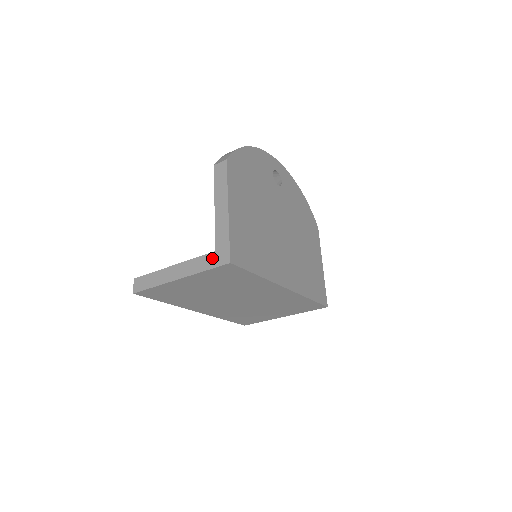
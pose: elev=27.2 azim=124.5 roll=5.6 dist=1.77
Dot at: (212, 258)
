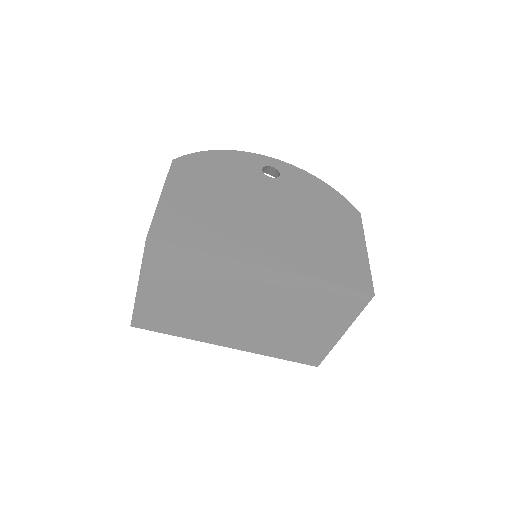
Dot at: occluded
